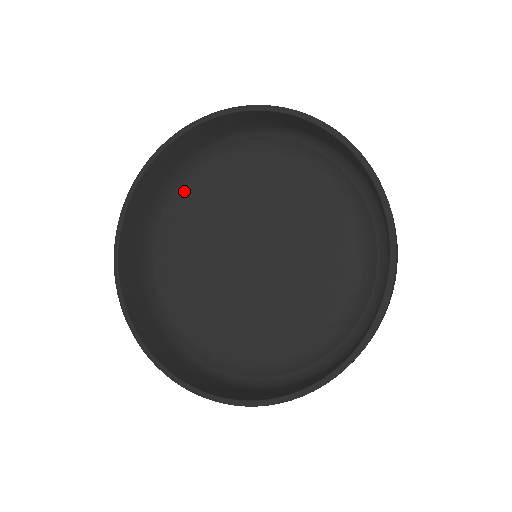
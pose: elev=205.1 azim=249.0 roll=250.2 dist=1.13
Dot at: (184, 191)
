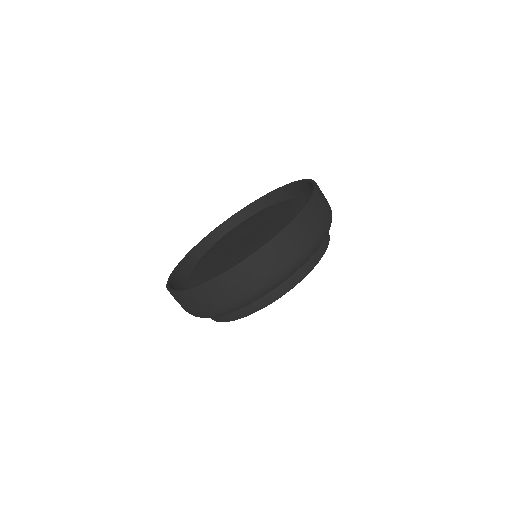
Dot at: (221, 239)
